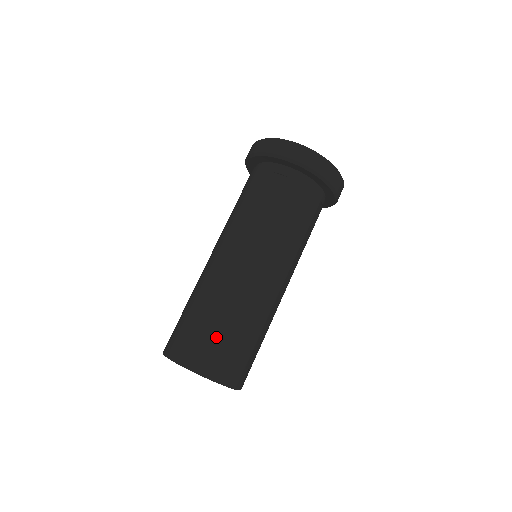
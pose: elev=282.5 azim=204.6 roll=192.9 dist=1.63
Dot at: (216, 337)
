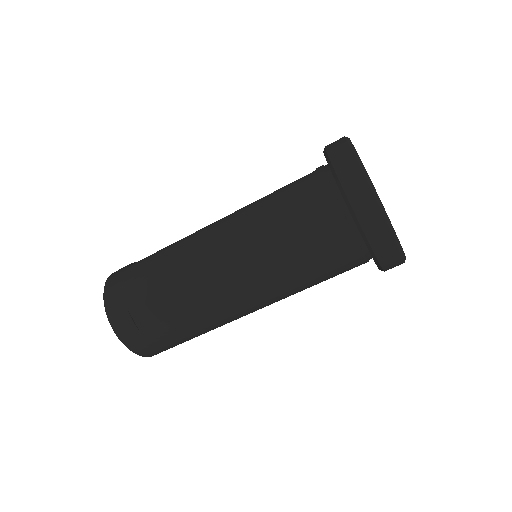
Dot at: (155, 326)
